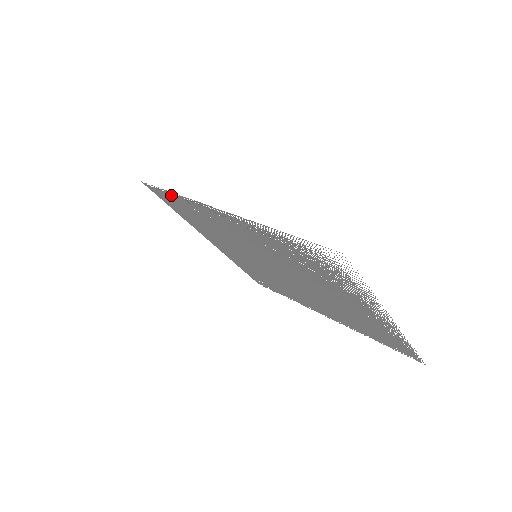
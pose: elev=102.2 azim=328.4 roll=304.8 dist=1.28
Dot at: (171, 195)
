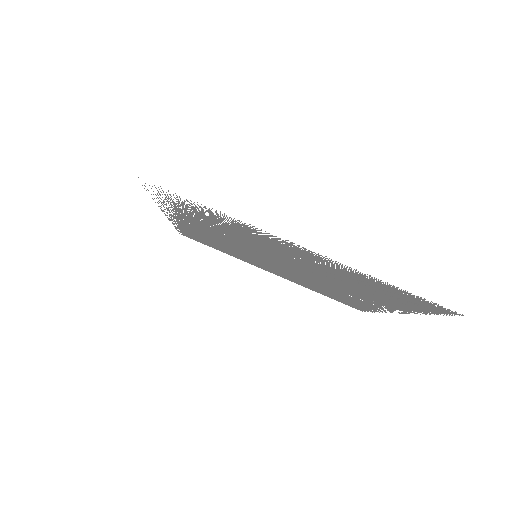
Dot at: (182, 230)
